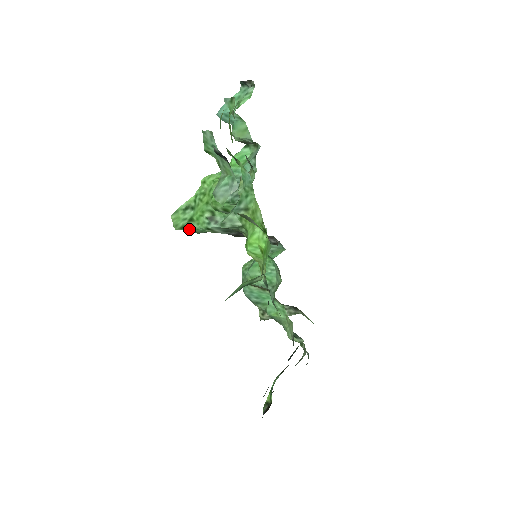
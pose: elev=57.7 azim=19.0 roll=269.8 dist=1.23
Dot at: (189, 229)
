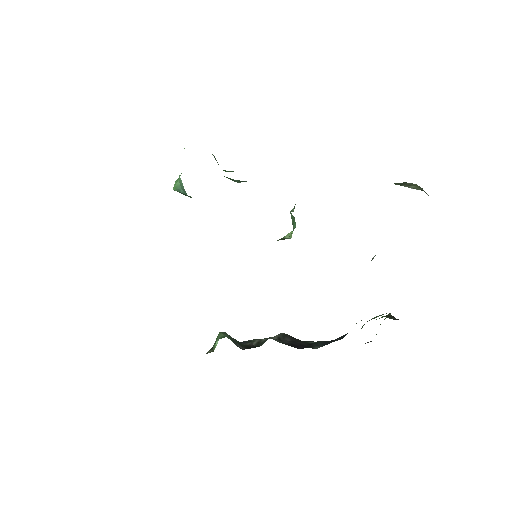
Dot at: occluded
